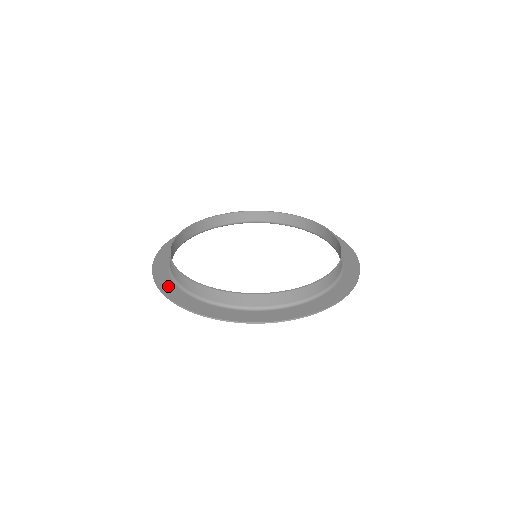
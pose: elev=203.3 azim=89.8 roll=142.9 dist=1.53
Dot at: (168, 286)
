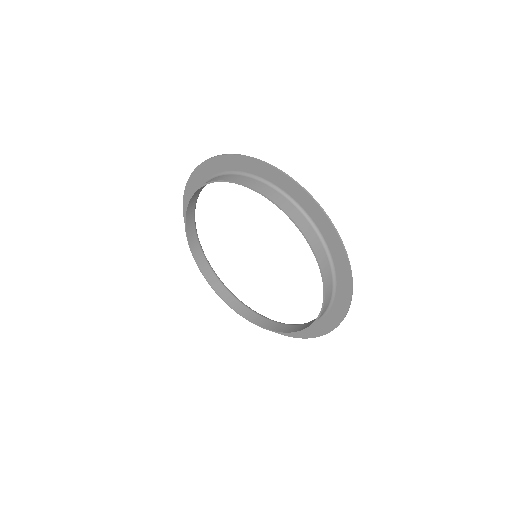
Dot at: occluded
